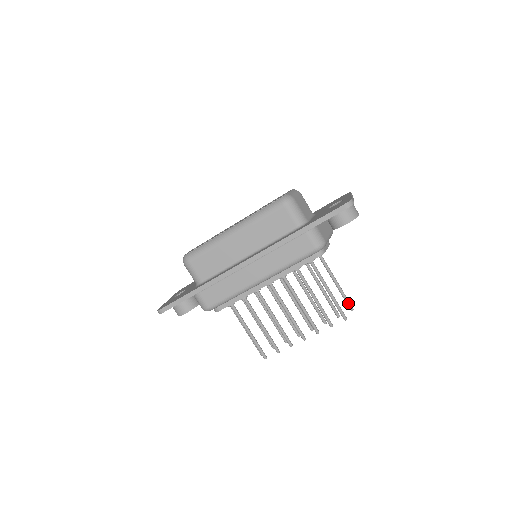
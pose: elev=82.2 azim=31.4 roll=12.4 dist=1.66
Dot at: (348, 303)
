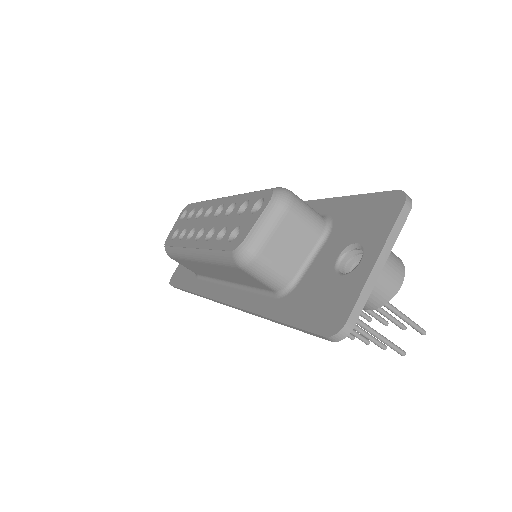
Dot at: occluded
